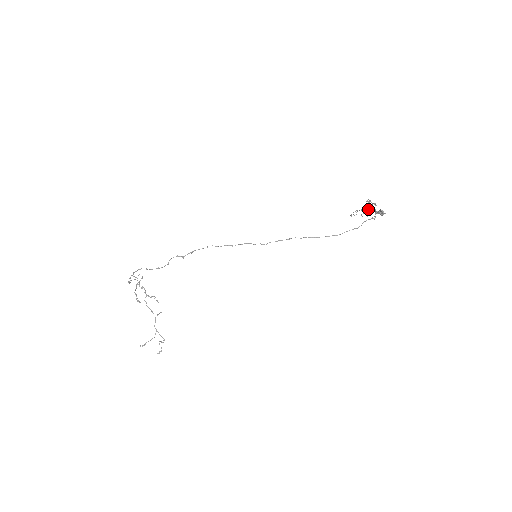
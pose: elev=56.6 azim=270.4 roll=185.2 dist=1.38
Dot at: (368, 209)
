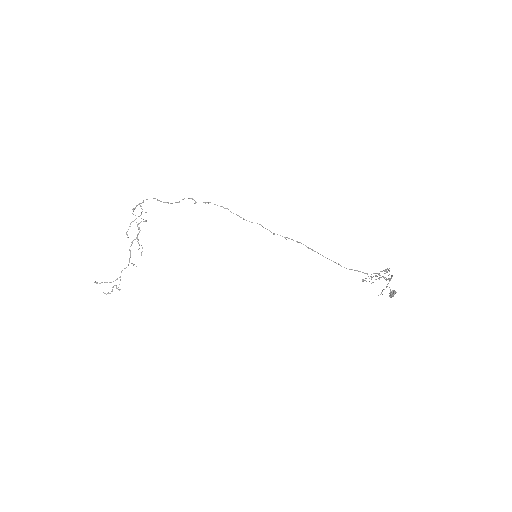
Dot at: occluded
